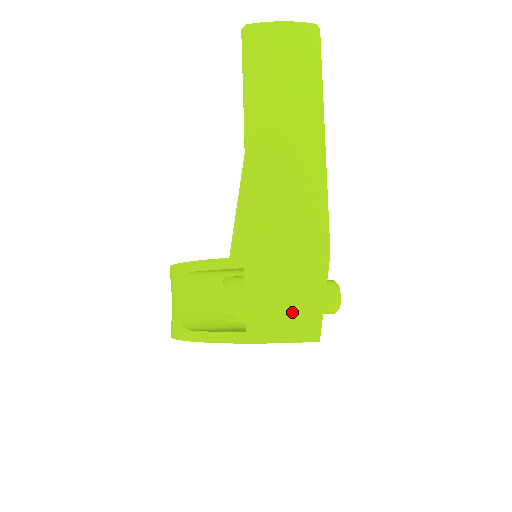
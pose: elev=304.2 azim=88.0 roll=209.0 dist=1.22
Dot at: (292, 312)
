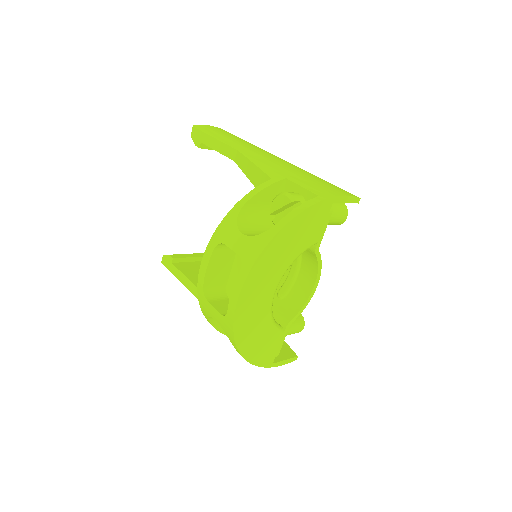
Dot at: (333, 187)
